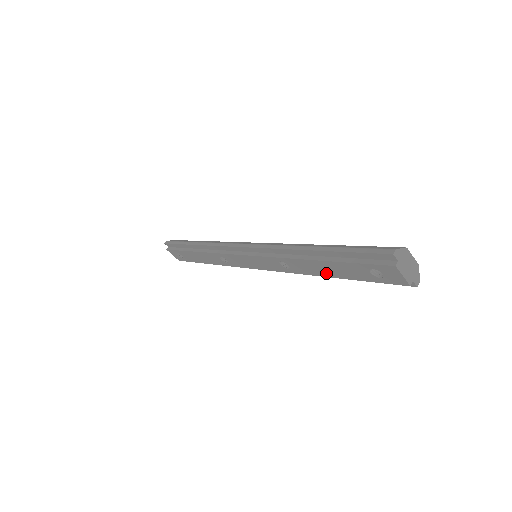
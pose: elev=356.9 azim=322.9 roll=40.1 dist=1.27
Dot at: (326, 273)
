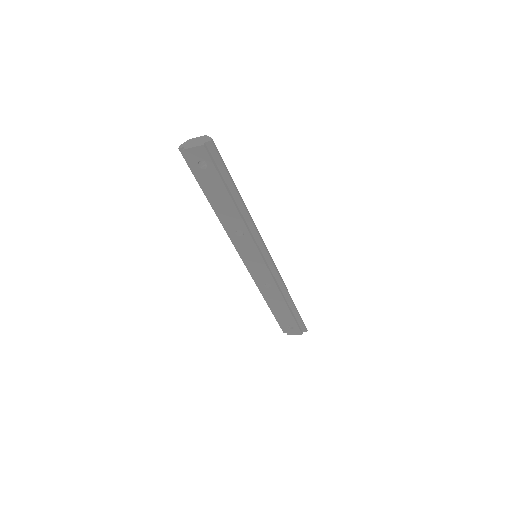
Dot at: (229, 203)
